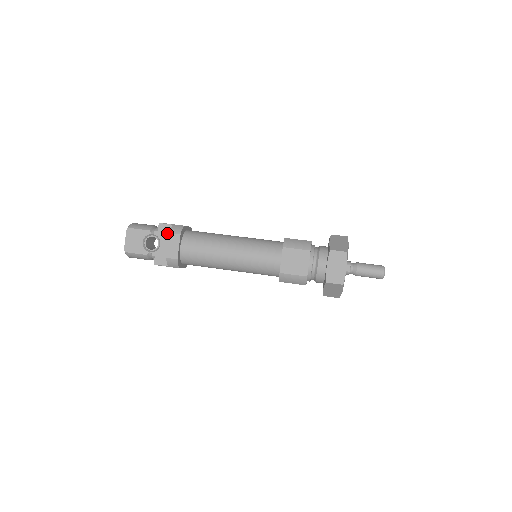
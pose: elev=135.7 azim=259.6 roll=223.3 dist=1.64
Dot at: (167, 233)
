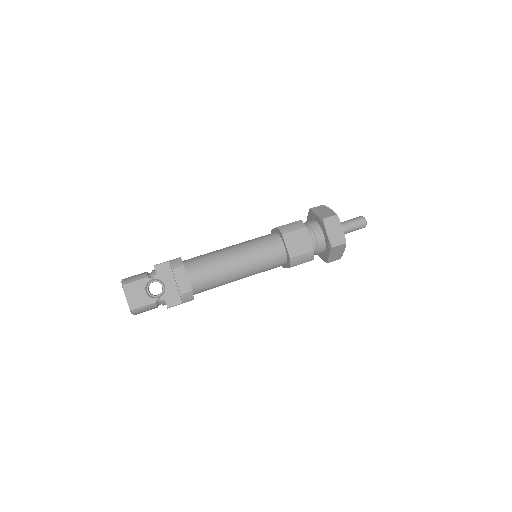
Dot at: (167, 272)
